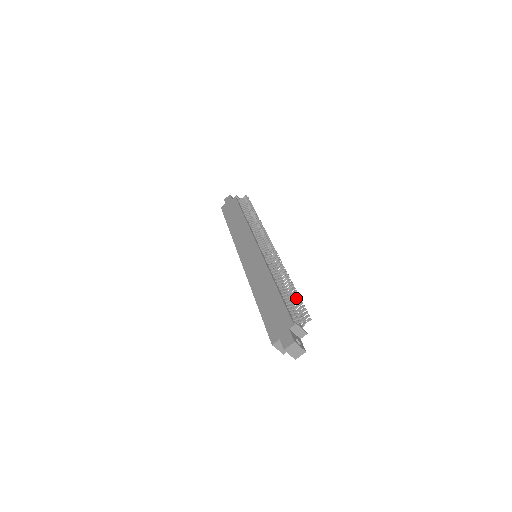
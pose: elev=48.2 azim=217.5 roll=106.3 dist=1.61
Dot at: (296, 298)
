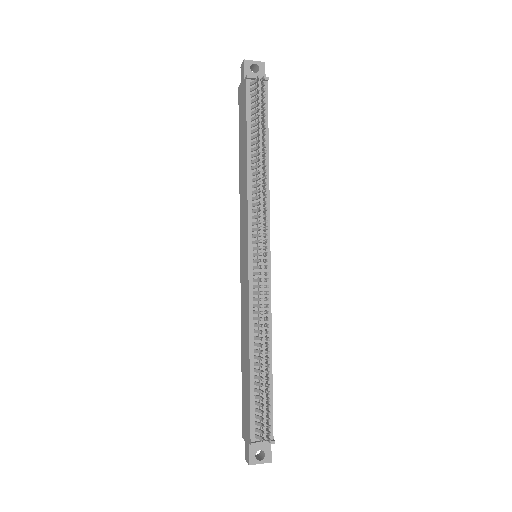
Dot at: occluded
